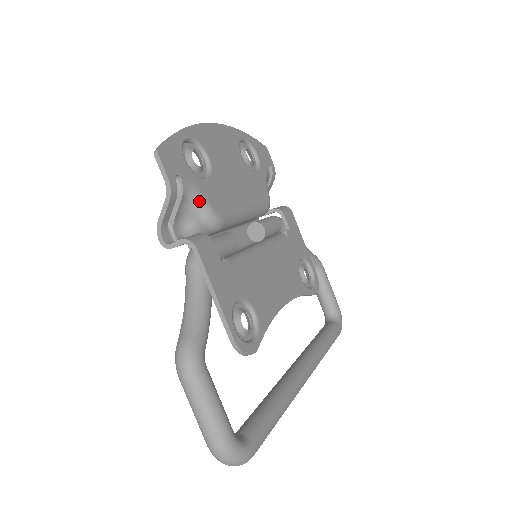
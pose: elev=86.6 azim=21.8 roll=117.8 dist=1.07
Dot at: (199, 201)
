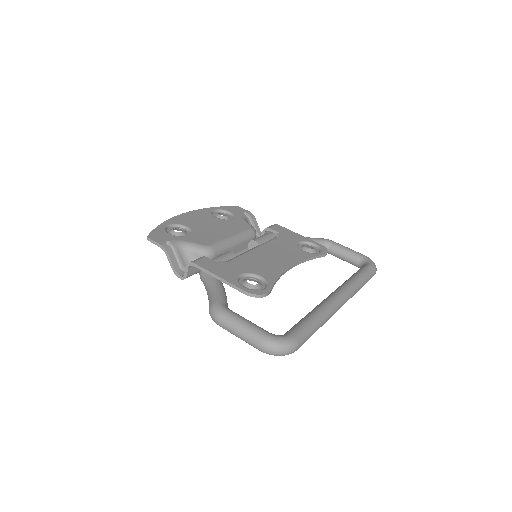
Dot at: (189, 246)
